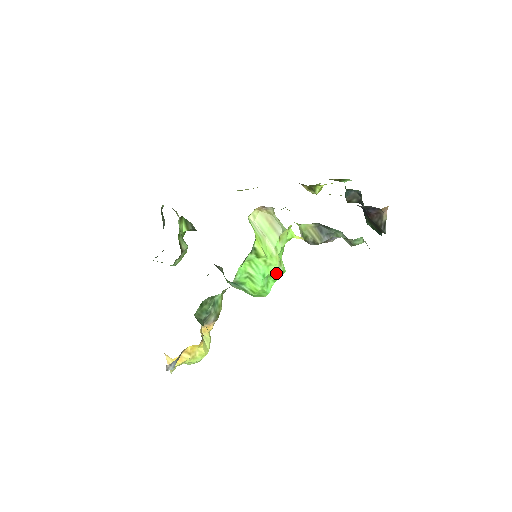
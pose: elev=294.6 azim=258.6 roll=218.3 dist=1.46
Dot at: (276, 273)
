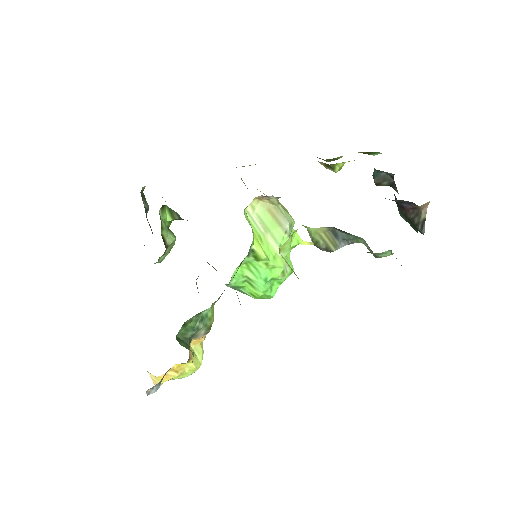
Dot at: occluded
